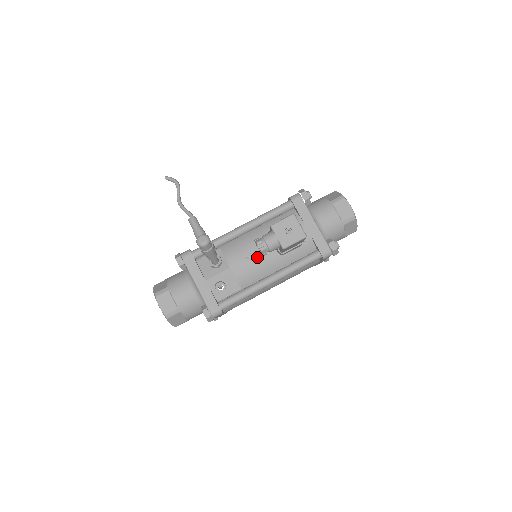
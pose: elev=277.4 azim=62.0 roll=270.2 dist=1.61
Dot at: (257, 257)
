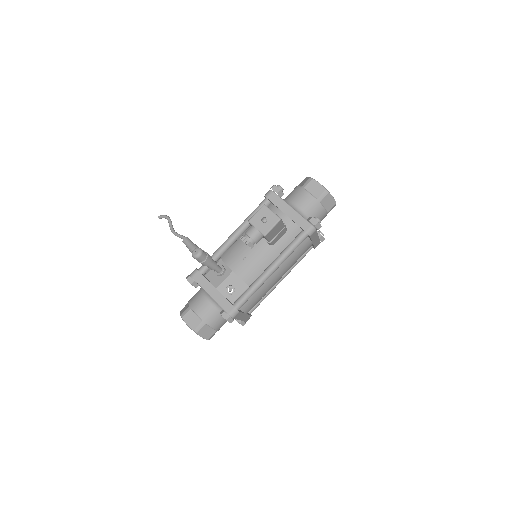
Dot at: (252, 254)
